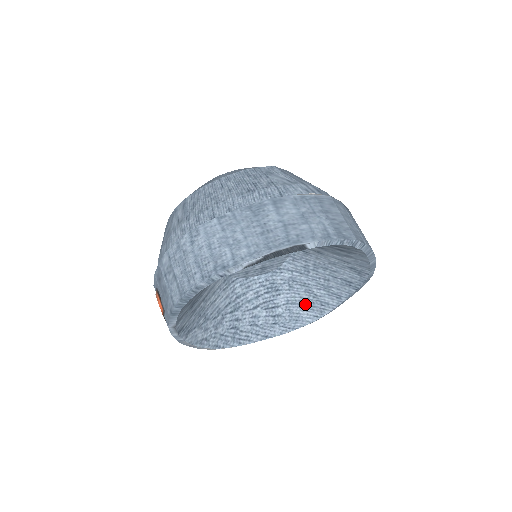
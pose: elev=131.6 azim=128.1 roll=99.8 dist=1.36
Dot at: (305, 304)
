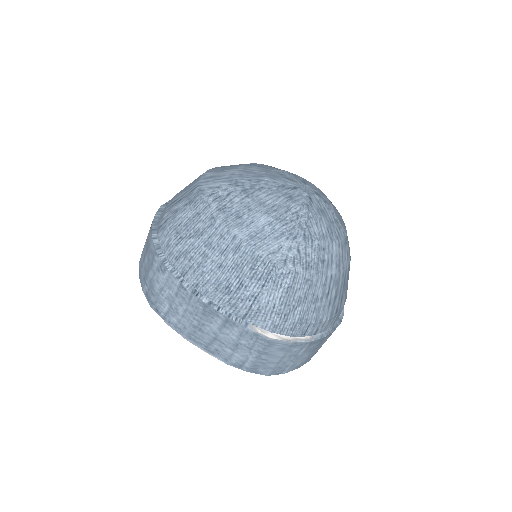
Dot at: occluded
